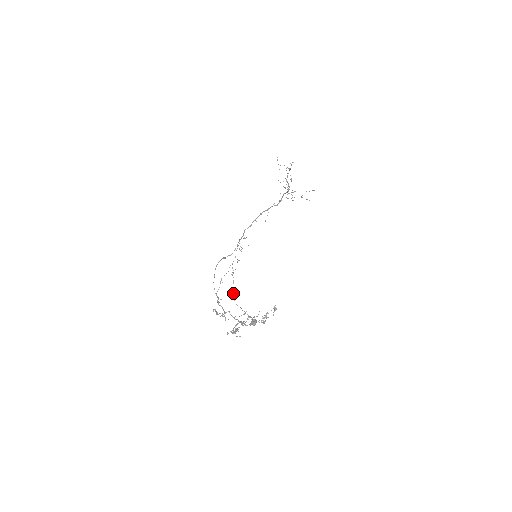
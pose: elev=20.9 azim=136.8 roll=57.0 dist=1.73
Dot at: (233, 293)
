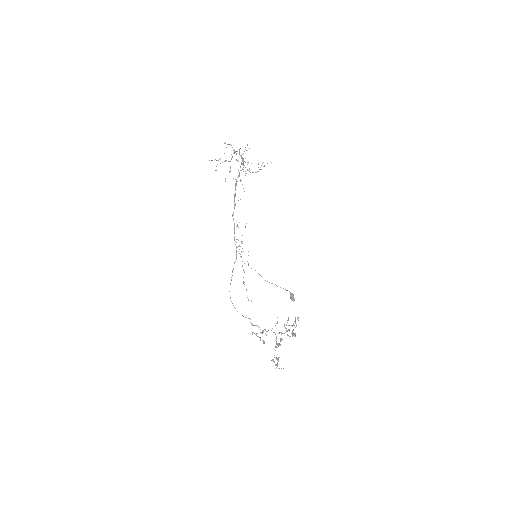
Dot at: occluded
